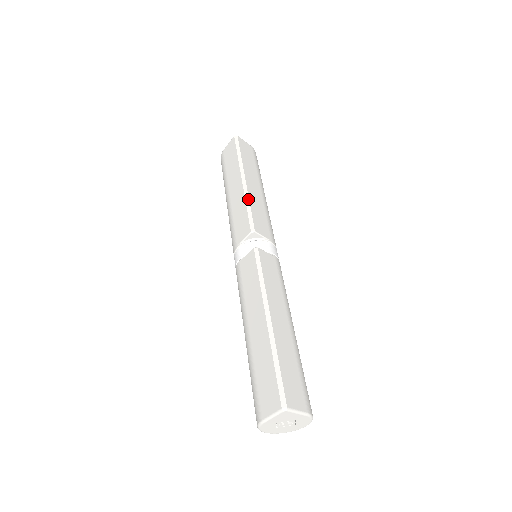
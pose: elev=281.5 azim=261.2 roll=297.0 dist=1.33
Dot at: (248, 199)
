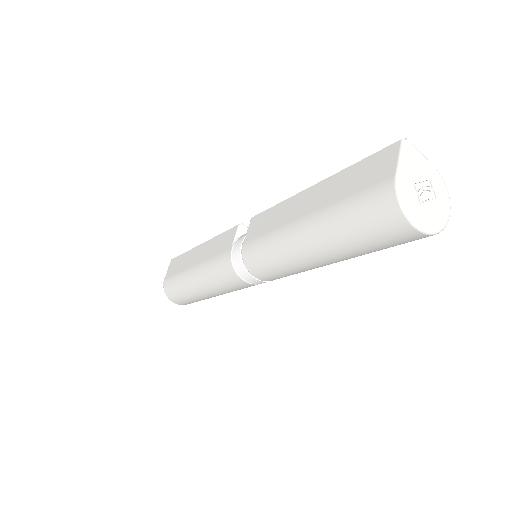
Dot at: occluded
